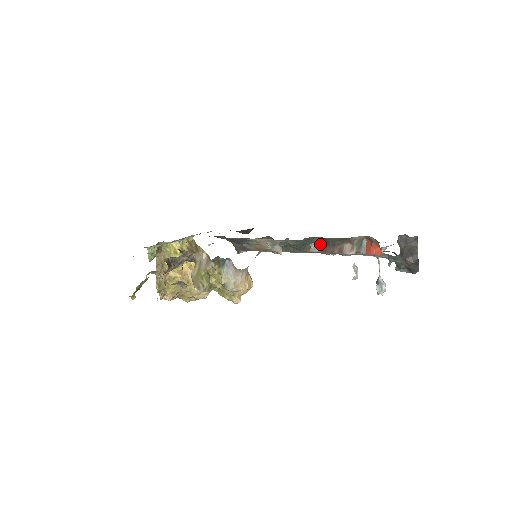
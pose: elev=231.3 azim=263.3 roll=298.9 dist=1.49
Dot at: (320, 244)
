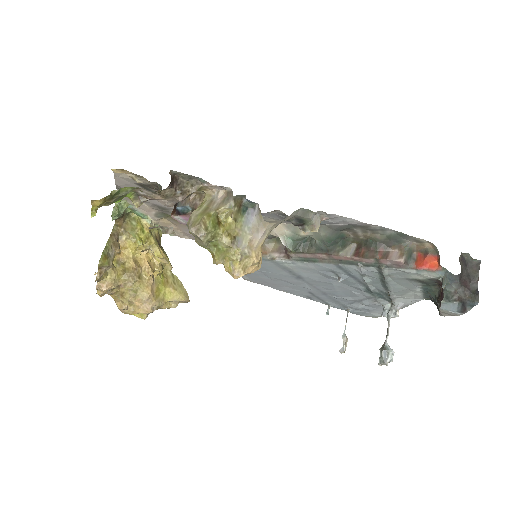
Dot at: (354, 249)
